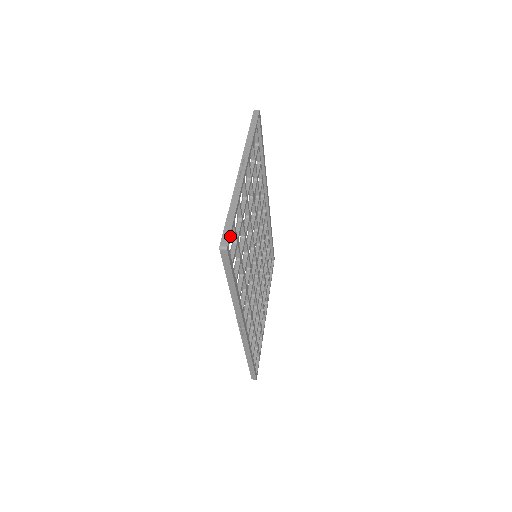
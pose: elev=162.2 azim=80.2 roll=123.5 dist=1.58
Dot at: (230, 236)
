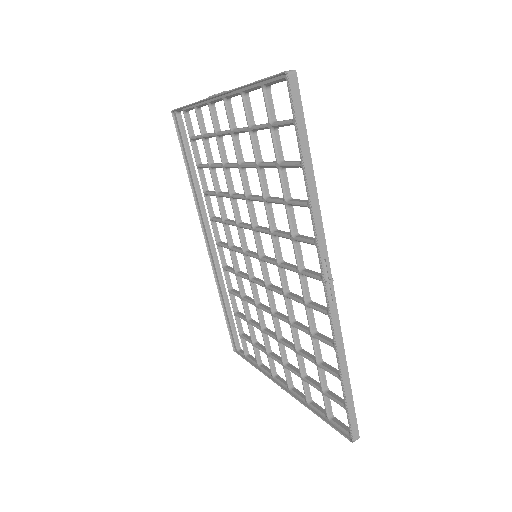
Dot at: occluded
